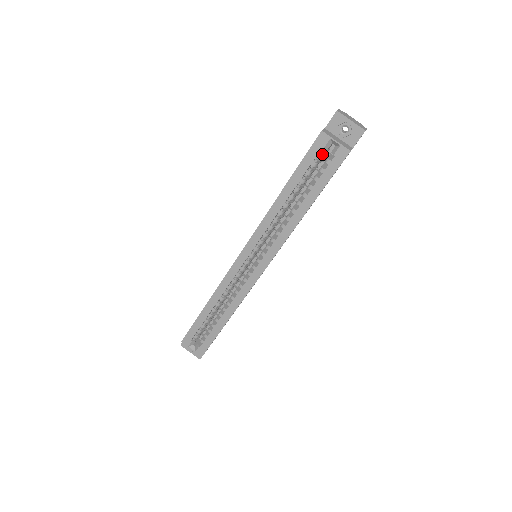
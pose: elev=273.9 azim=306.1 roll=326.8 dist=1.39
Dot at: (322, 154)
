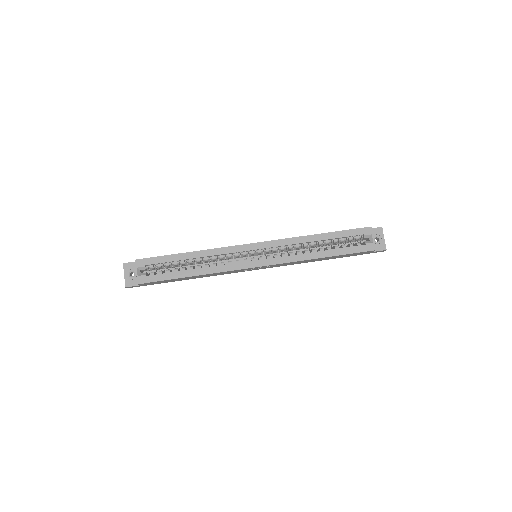
Dot at: (359, 238)
